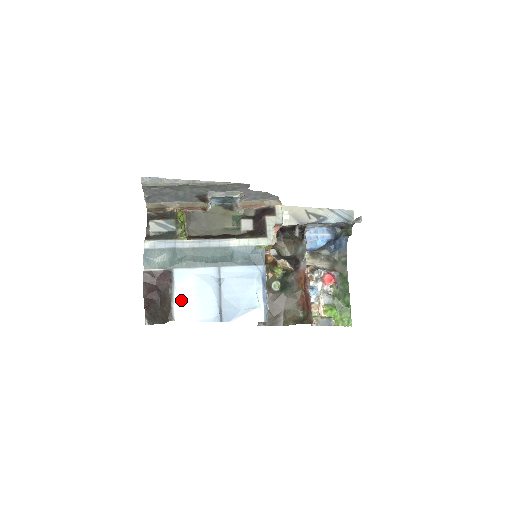
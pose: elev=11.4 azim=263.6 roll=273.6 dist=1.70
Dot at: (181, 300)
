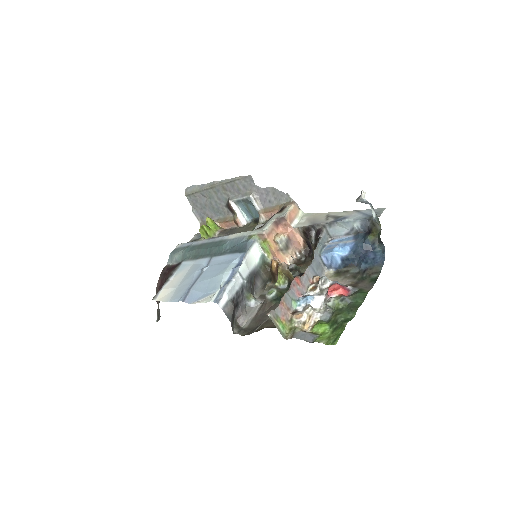
Dot at: (171, 285)
